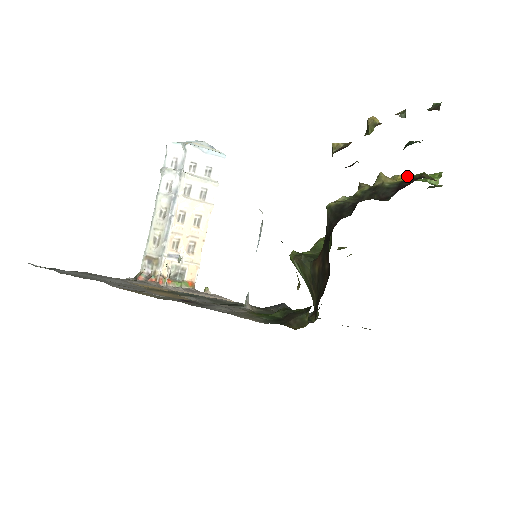
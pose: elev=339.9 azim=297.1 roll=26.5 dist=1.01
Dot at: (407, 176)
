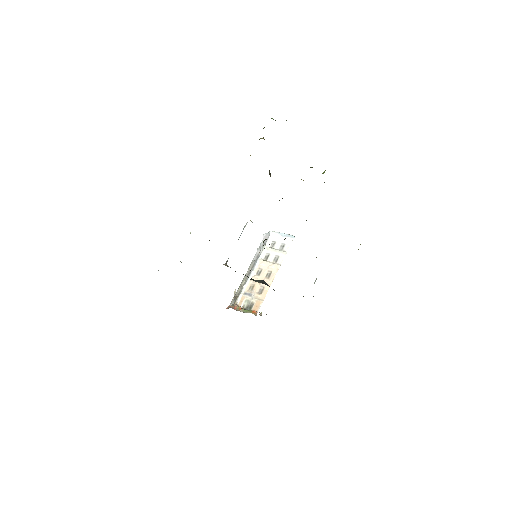
Dot at: occluded
